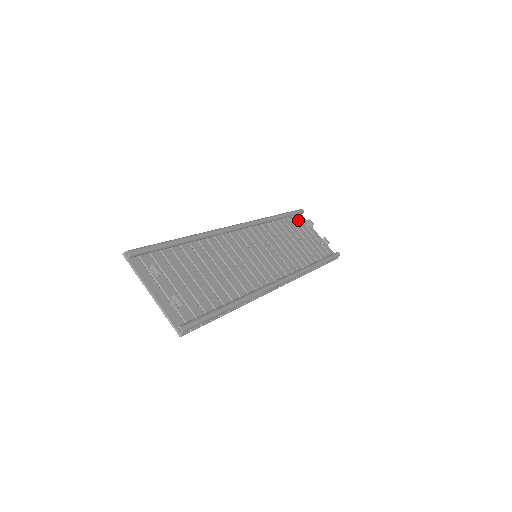
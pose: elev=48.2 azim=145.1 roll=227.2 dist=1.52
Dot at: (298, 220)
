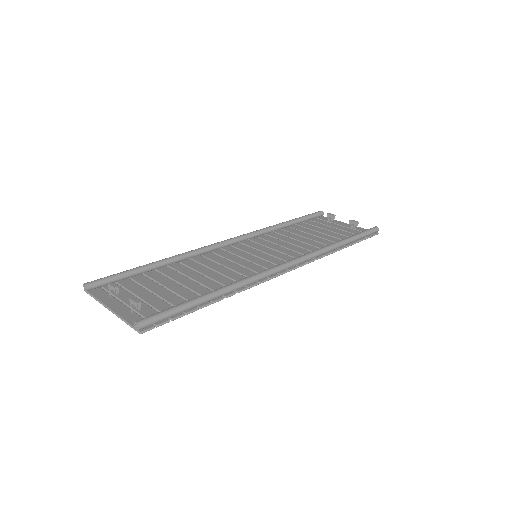
Dot at: (318, 221)
